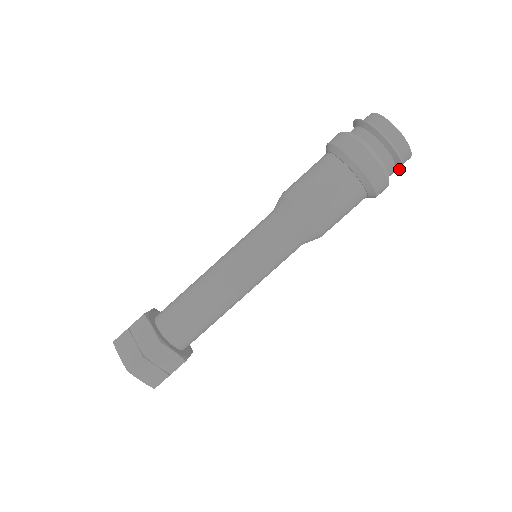
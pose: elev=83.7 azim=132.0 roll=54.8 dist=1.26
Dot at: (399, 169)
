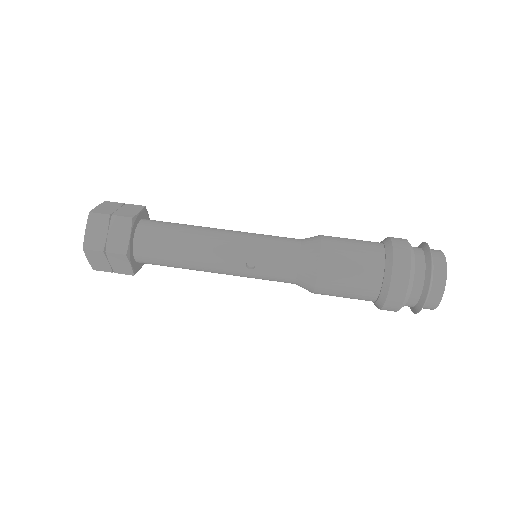
Dot at: (423, 298)
